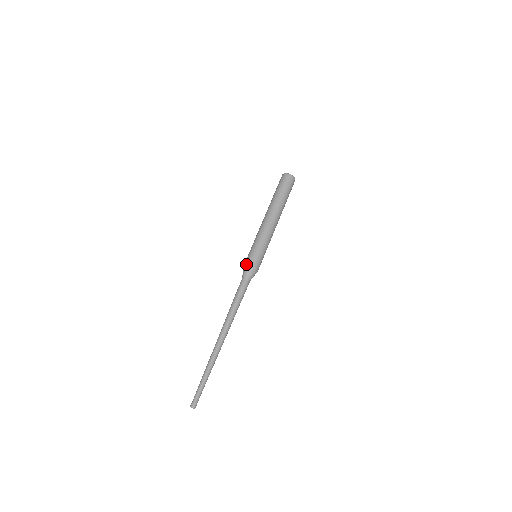
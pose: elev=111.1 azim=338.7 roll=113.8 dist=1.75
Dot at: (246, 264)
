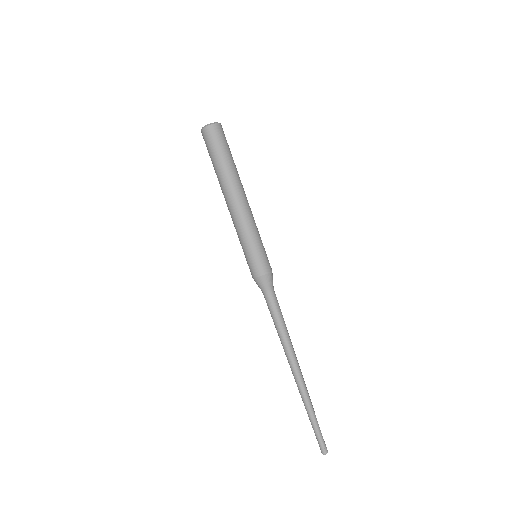
Dot at: (262, 275)
